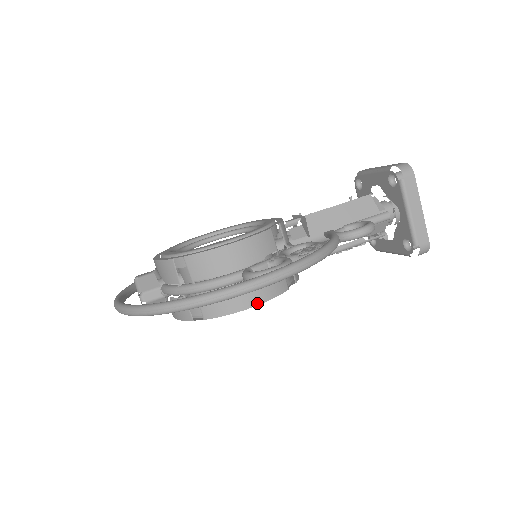
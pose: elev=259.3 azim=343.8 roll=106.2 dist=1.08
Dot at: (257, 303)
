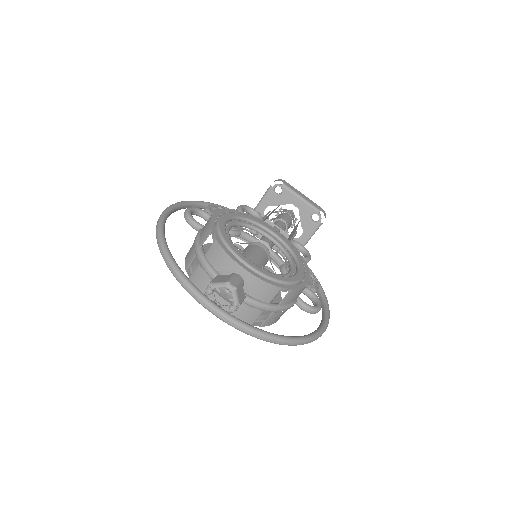
Dot at: occluded
